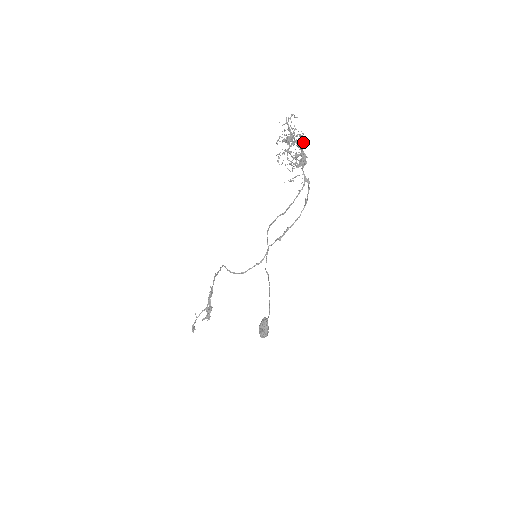
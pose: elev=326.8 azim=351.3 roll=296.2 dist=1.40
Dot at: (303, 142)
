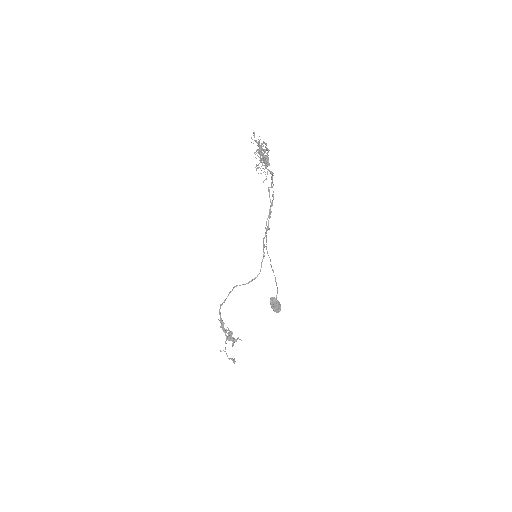
Dot at: occluded
